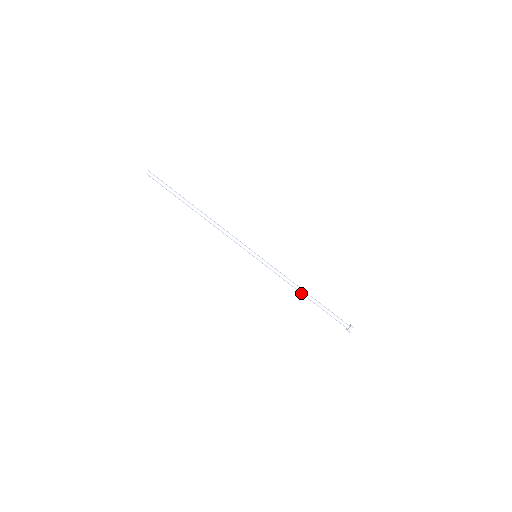
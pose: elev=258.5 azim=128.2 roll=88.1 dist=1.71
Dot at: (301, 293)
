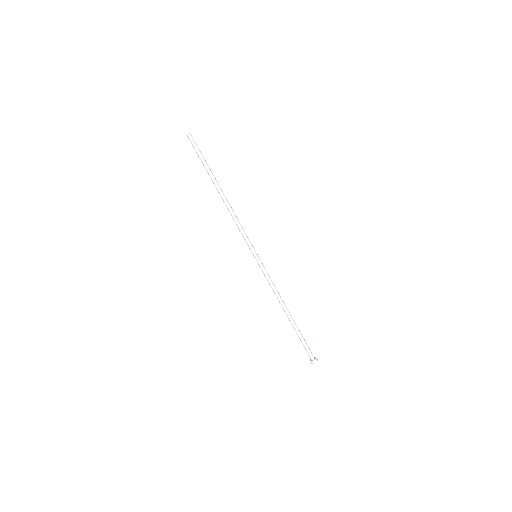
Dot at: (283, 308)
